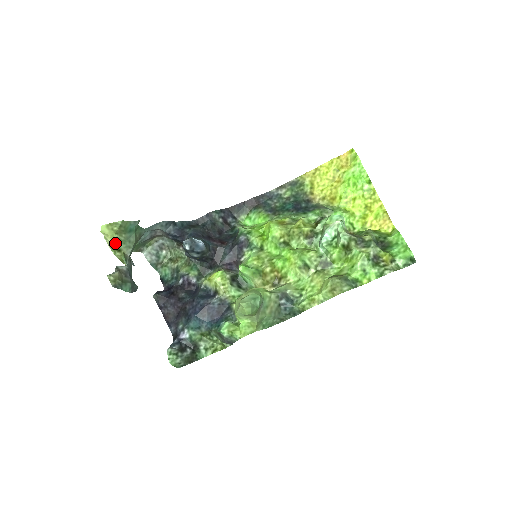
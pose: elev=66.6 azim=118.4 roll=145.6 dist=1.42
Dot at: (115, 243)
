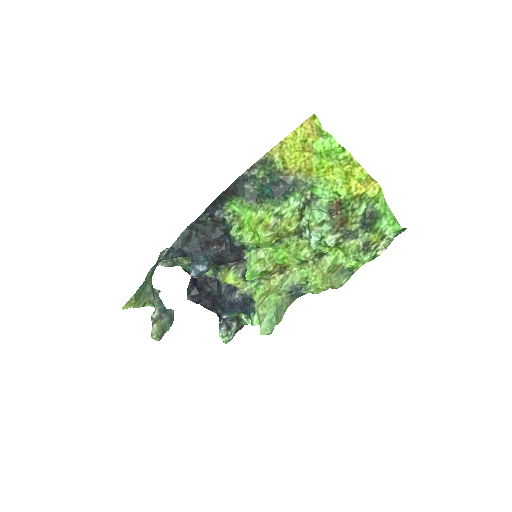
Dot at: (139, 306)
